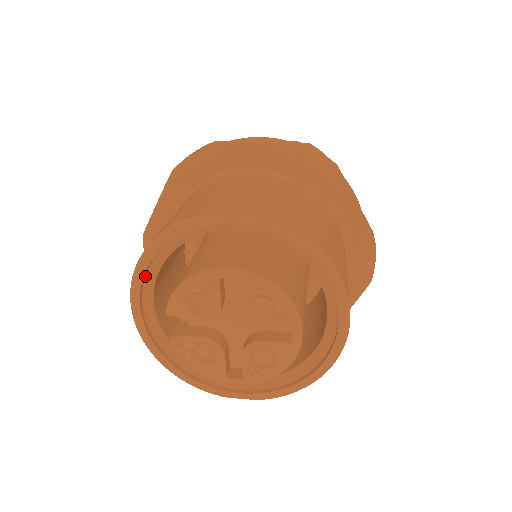
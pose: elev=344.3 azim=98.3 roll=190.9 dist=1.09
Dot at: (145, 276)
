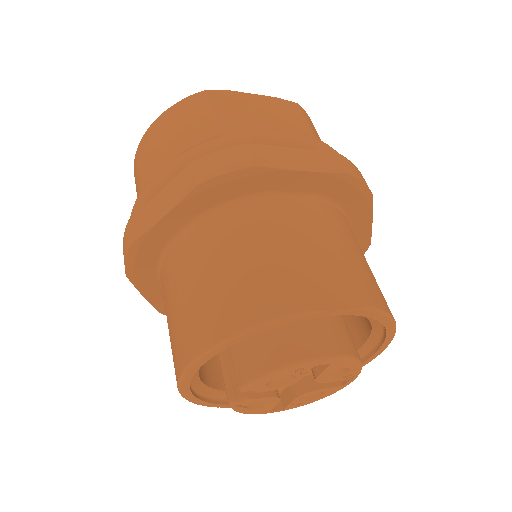
Dot at: occluded
